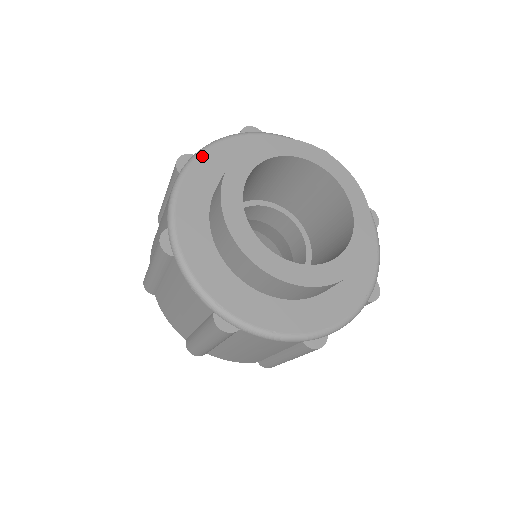
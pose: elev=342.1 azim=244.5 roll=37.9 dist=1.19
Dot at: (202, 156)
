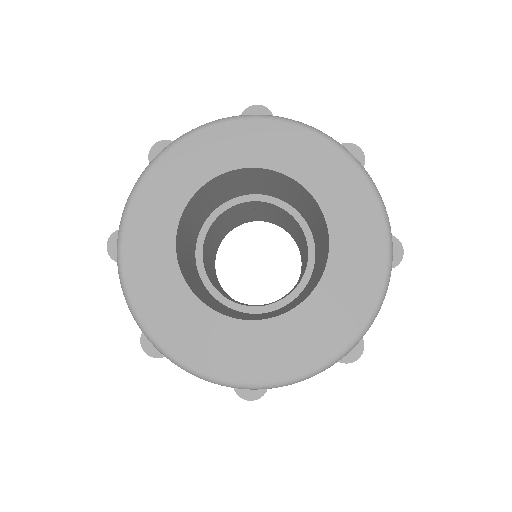
Dot at: (178, 146)
